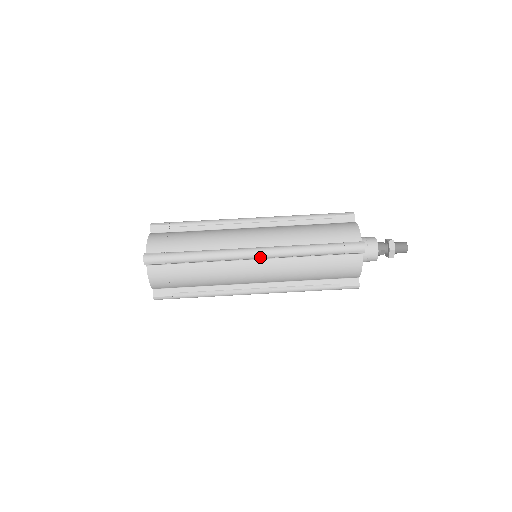
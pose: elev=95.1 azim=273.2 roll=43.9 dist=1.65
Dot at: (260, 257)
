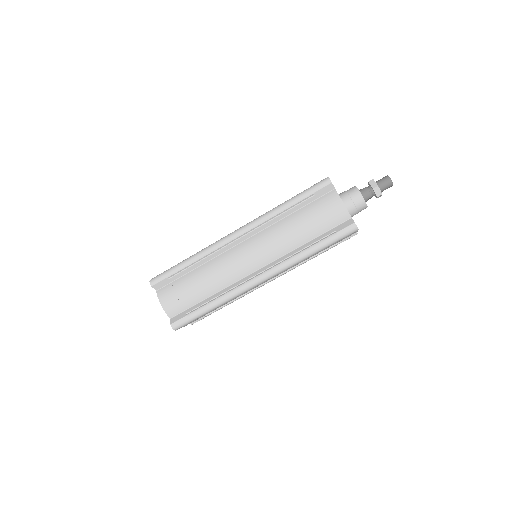
Dot at: (268, 279)
